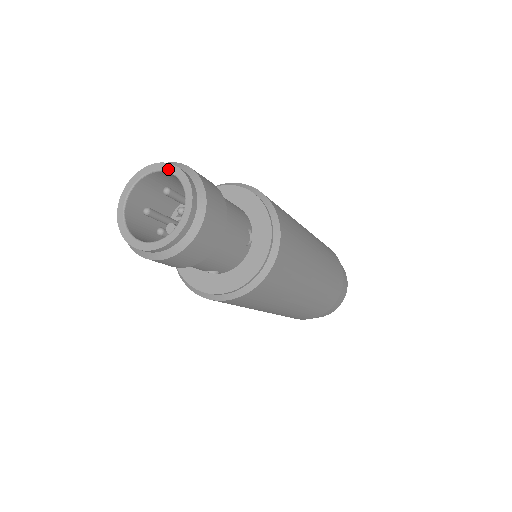
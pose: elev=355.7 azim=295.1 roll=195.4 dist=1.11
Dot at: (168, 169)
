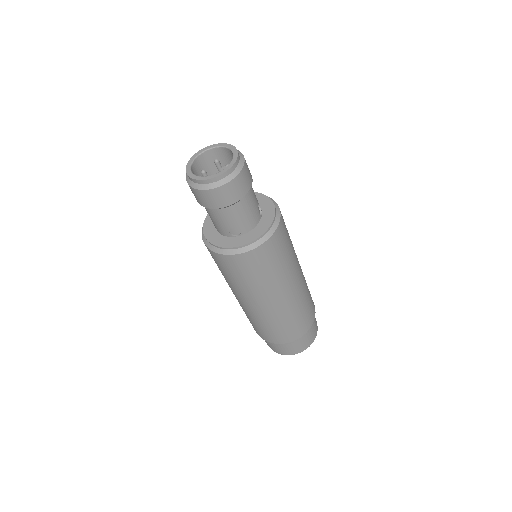
Dot at: (220, 145)
